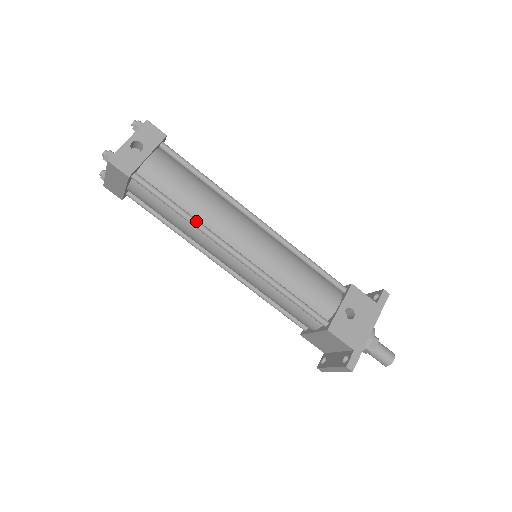
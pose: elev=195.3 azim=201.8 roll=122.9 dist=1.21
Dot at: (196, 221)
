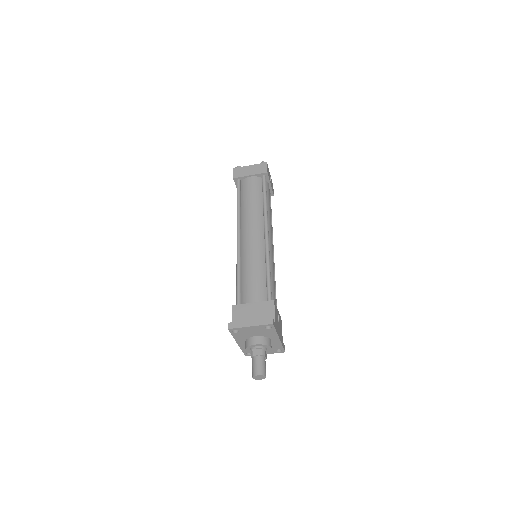
Dot at: occluded
